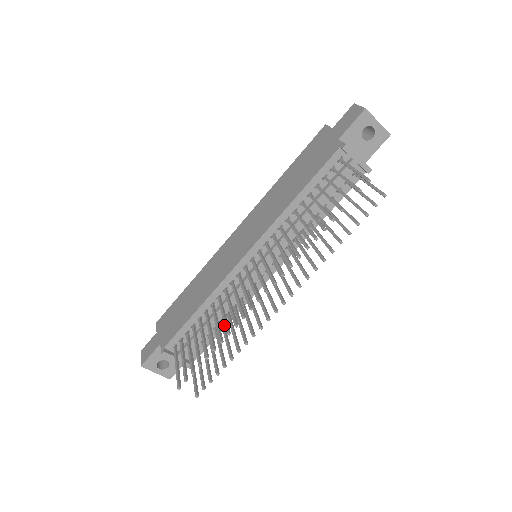
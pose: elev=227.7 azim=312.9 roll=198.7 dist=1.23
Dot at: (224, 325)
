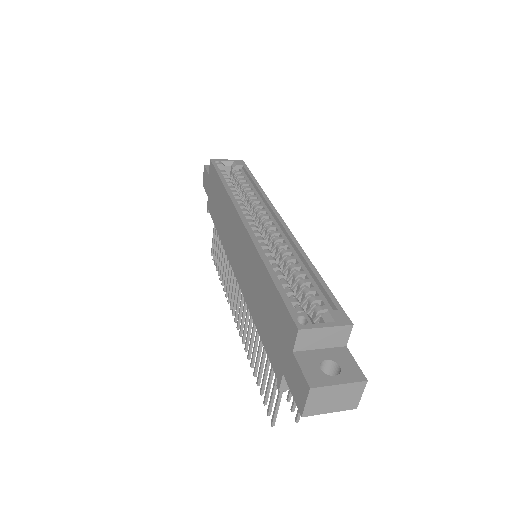
Dot at: occluded
